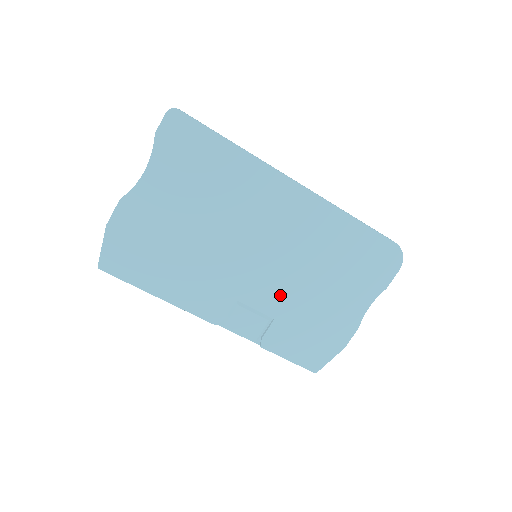
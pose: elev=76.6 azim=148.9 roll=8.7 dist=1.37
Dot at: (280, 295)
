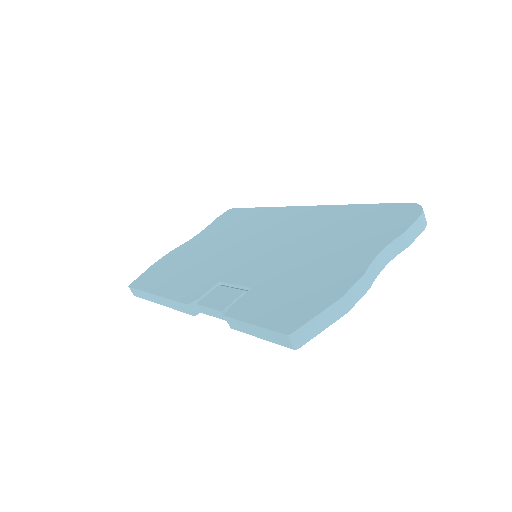
Dot at: (266, 268)
